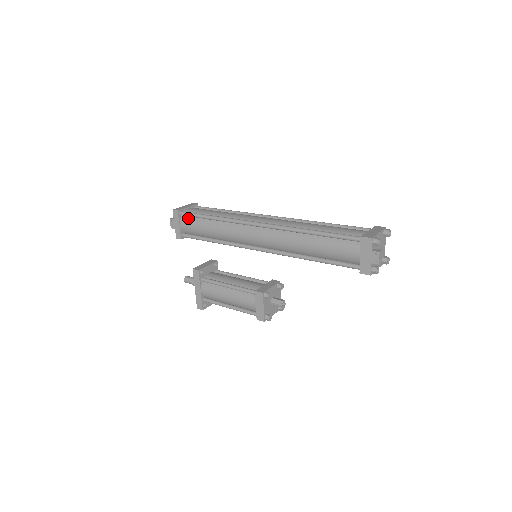
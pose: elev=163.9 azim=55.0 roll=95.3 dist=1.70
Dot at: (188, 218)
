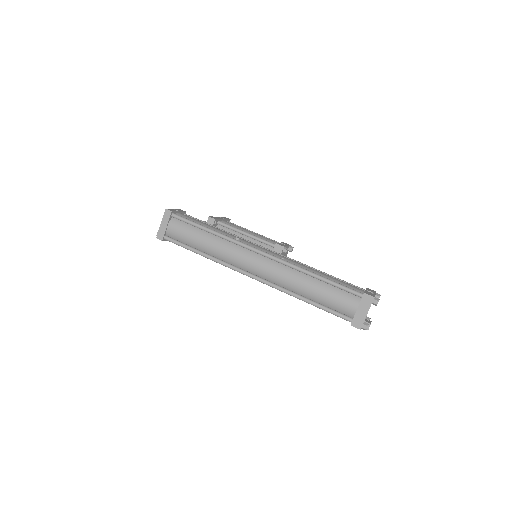
Dot at: occluded
